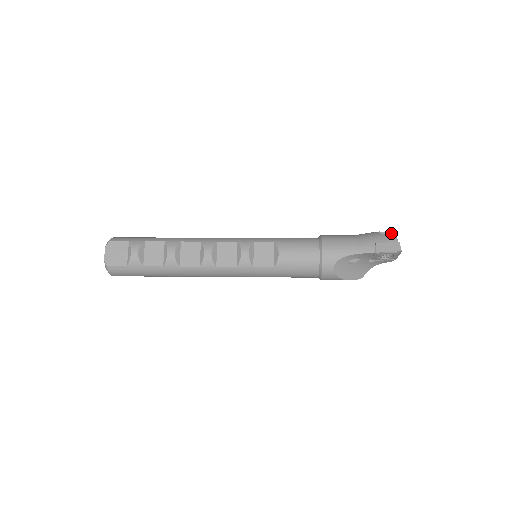
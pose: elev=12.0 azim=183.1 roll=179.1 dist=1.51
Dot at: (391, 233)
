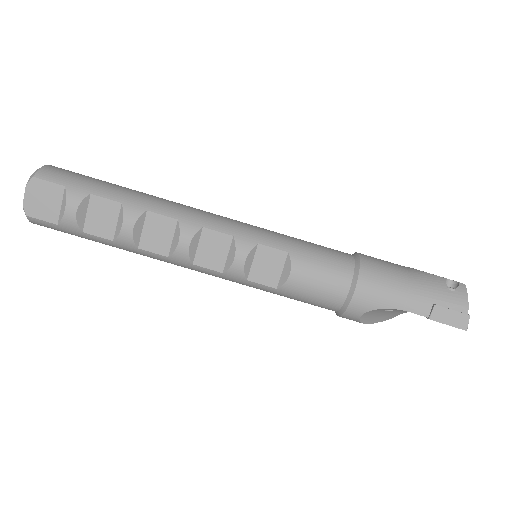
Dot at: (463, 293)
